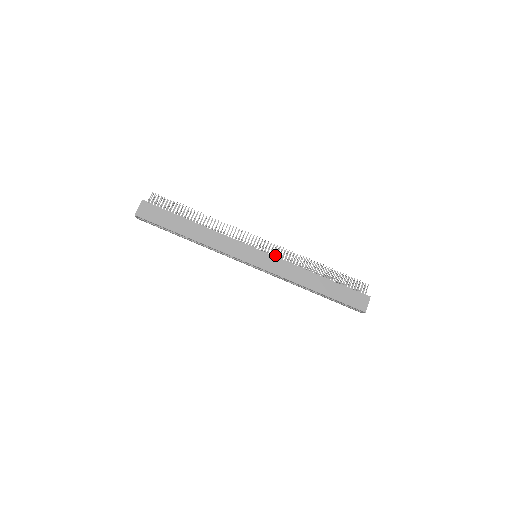
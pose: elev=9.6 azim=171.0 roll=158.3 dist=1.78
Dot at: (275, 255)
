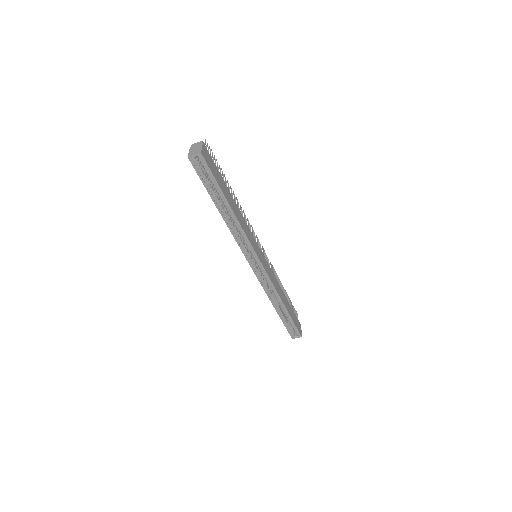
Dot at: occluded
